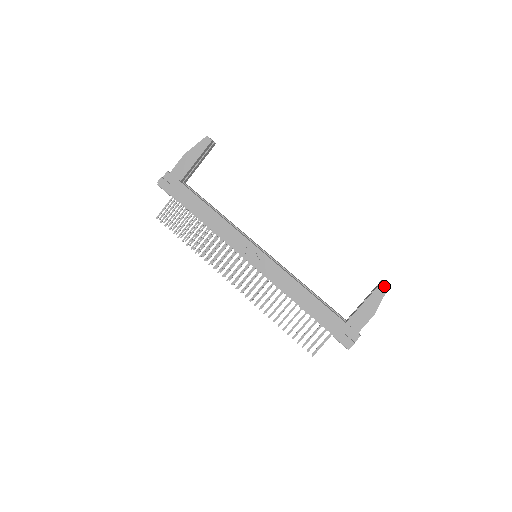
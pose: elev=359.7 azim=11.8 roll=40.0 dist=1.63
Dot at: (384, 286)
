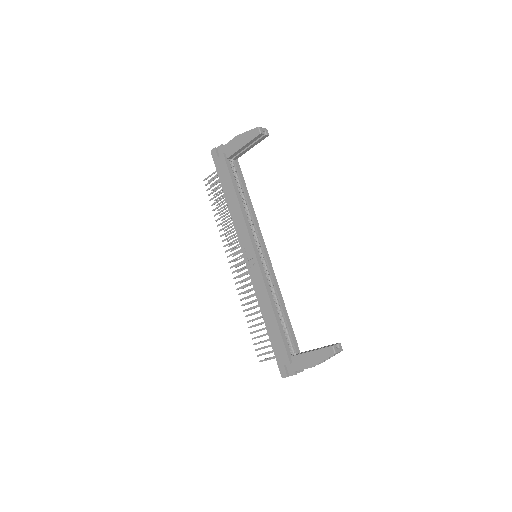
Dot at: (331, 351)
